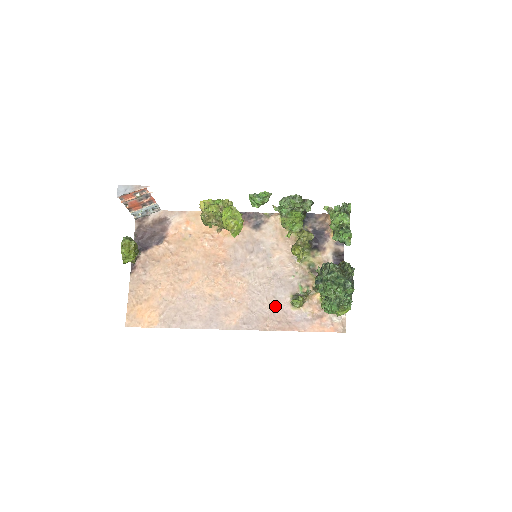
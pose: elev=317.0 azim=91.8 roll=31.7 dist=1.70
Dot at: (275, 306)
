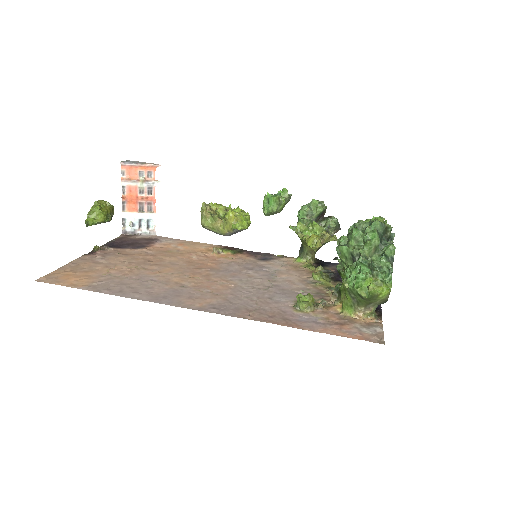
Dot at: (269, 304)
